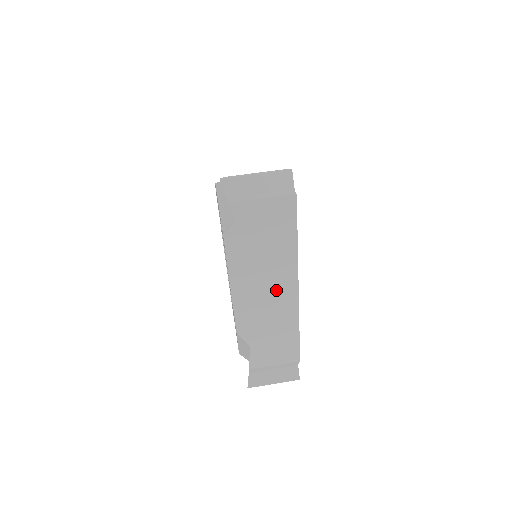
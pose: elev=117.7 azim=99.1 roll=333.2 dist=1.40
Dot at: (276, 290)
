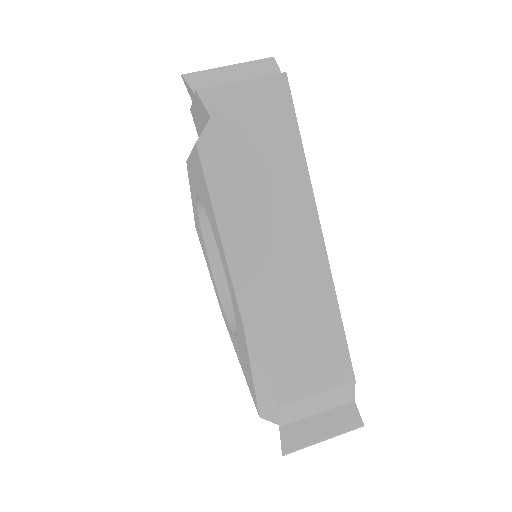
Dot at: (290, 238)
